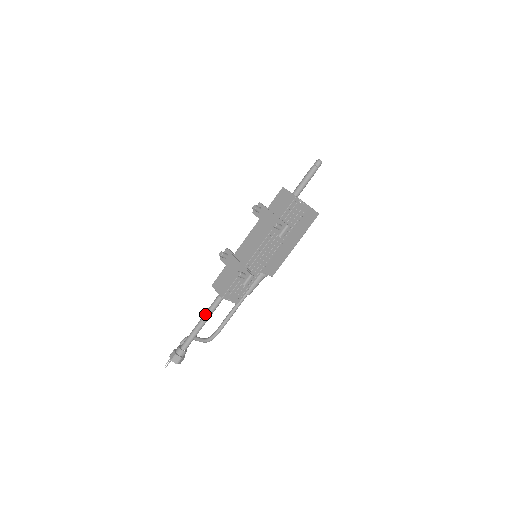
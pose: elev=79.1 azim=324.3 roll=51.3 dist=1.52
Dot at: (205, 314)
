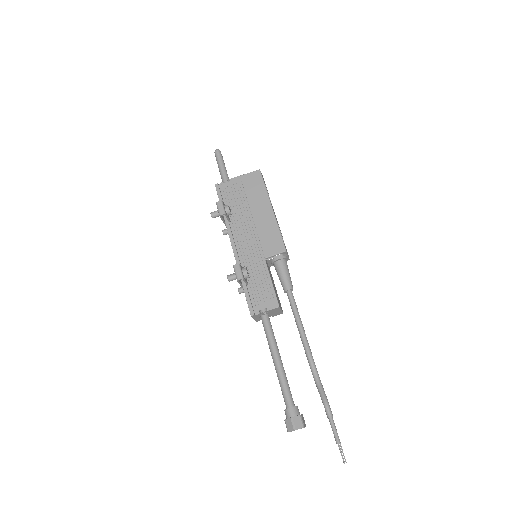
Dot at: occluded
